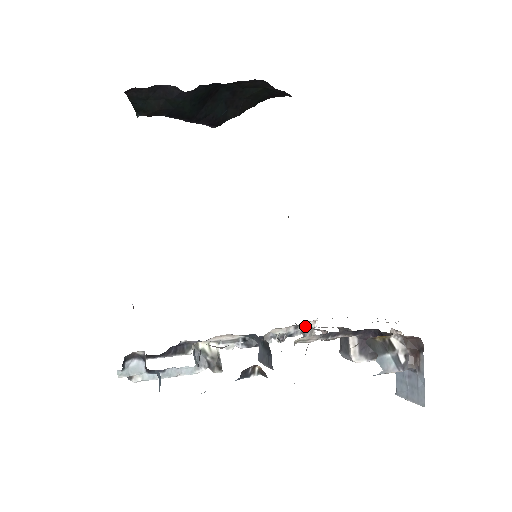
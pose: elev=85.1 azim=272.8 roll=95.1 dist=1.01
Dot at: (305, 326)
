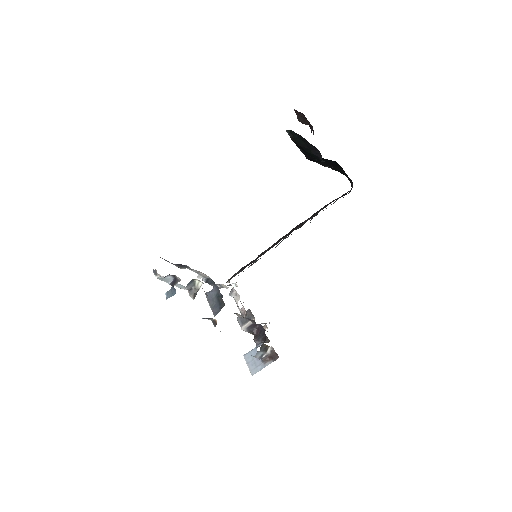
Dot at: (236, 291)
